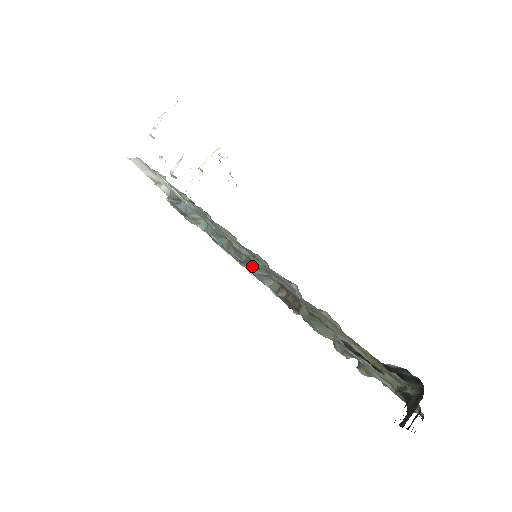
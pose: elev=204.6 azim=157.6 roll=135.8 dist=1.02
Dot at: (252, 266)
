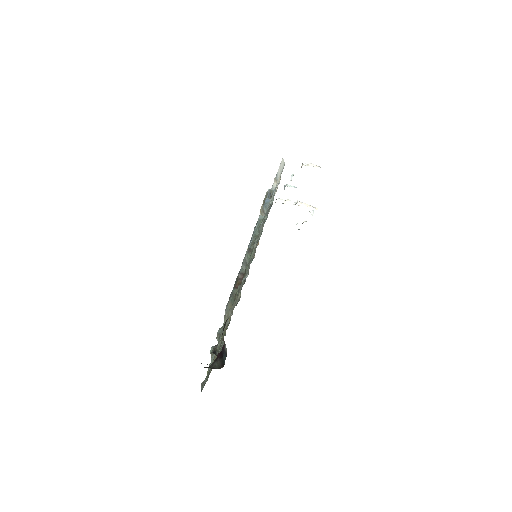
Dot at: (249, 254)
